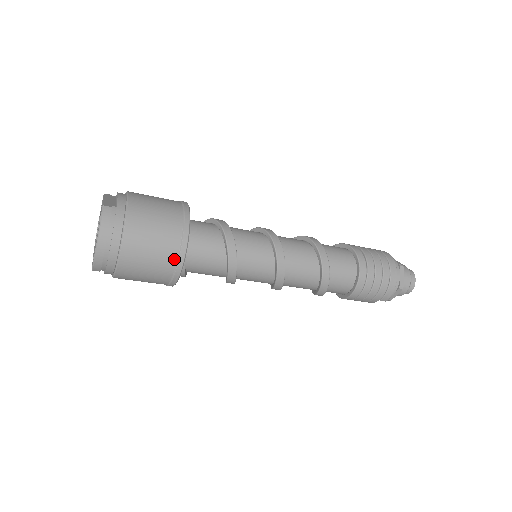
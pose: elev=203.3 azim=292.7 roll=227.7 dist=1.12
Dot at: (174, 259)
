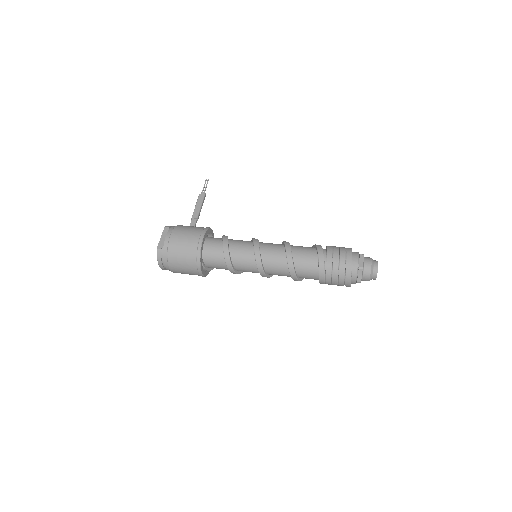
Dot at: (197, 273)
